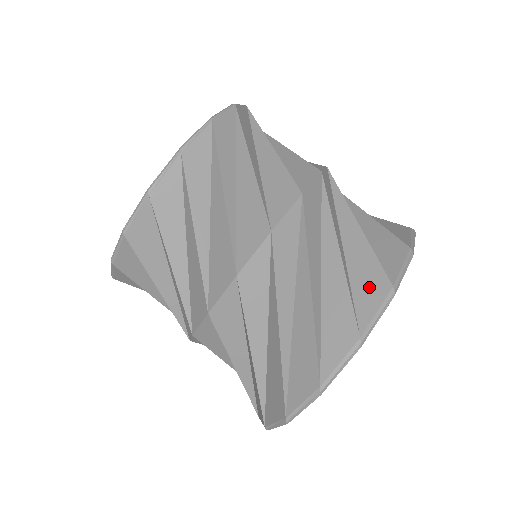
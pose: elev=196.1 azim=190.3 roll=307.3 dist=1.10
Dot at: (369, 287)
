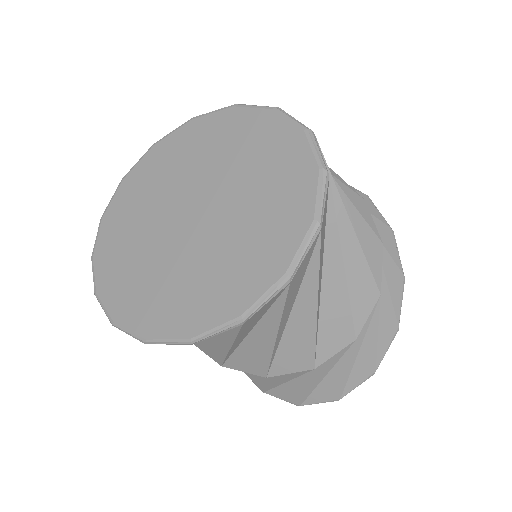
Dot at: (385, 331)
